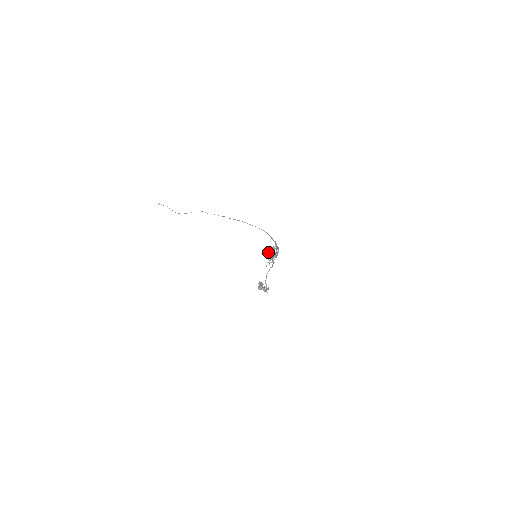
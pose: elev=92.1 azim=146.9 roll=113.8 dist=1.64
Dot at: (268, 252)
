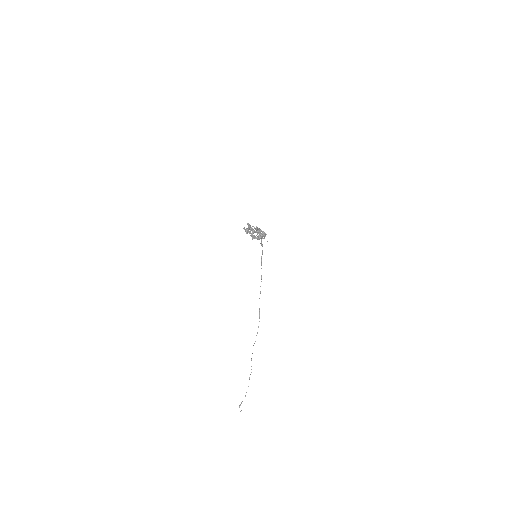
Dot at: occluded
